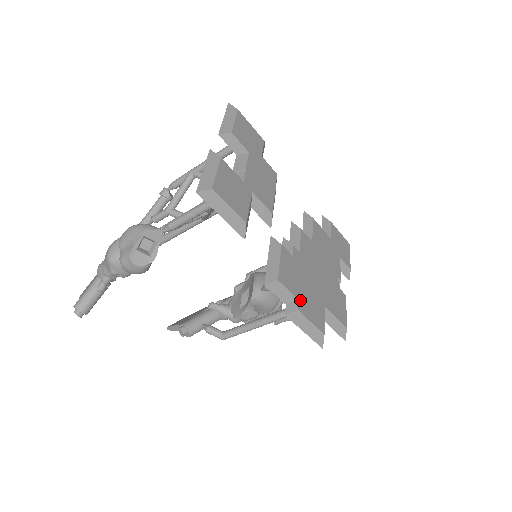
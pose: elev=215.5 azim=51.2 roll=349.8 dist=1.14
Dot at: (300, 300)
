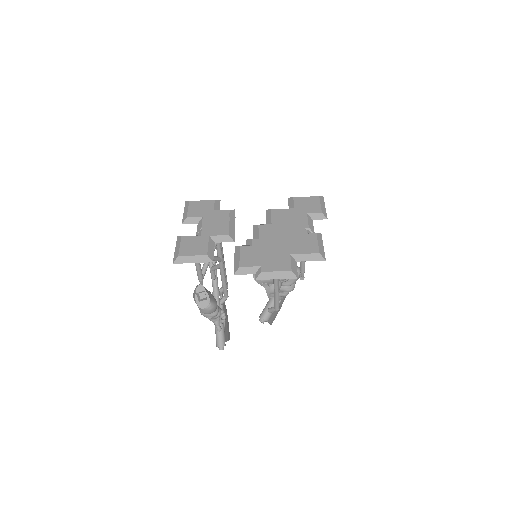
Dot at: (263, 265)
